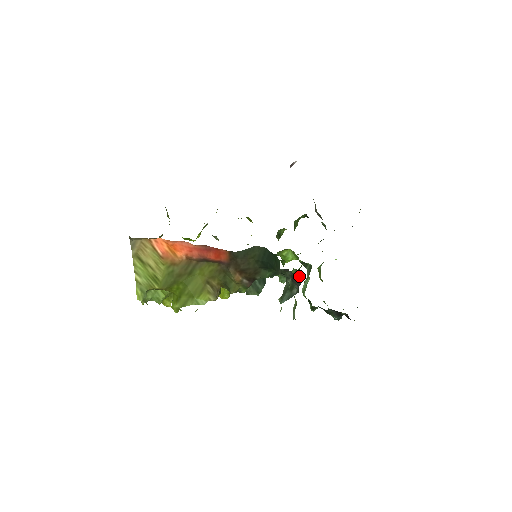
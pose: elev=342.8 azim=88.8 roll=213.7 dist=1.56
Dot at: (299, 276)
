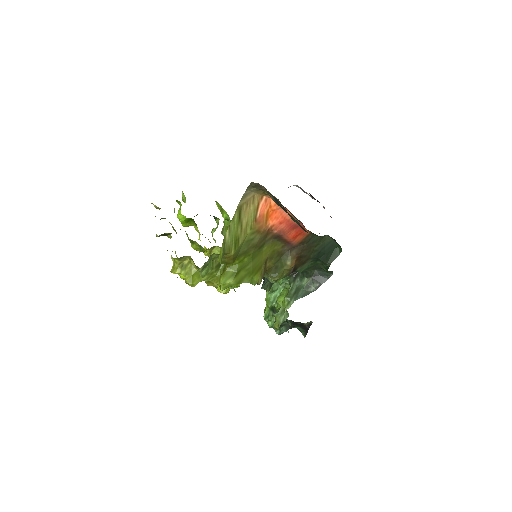
Dot at: (329, 274)
